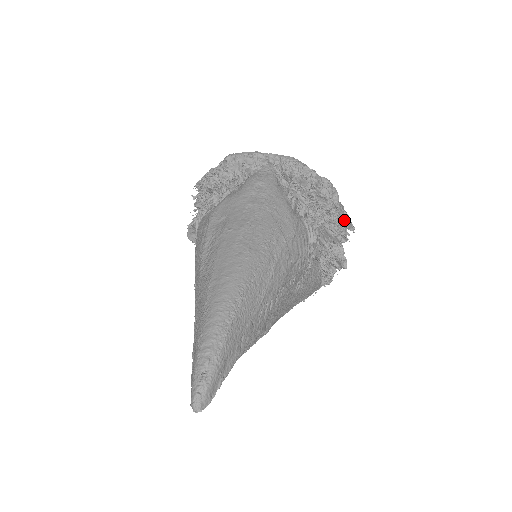
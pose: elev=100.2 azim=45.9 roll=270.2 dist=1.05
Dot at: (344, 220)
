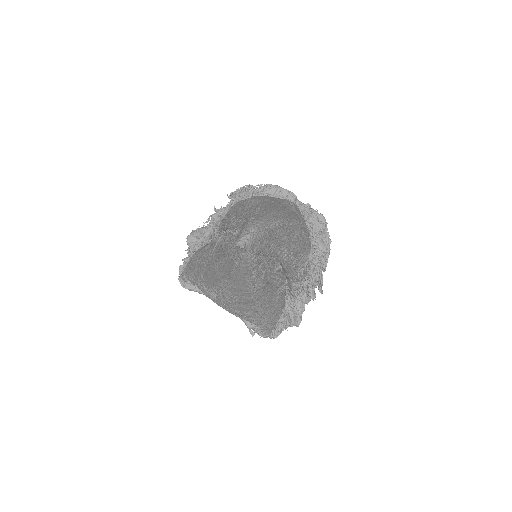
Dot at: (320, 280)
